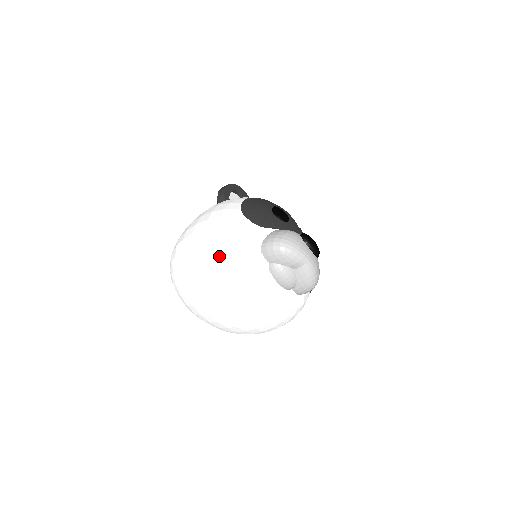
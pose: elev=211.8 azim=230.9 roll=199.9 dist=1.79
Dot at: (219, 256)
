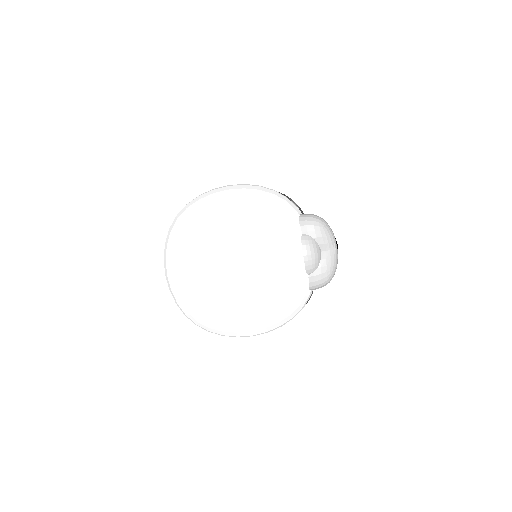
Dot at: (259, 205)
